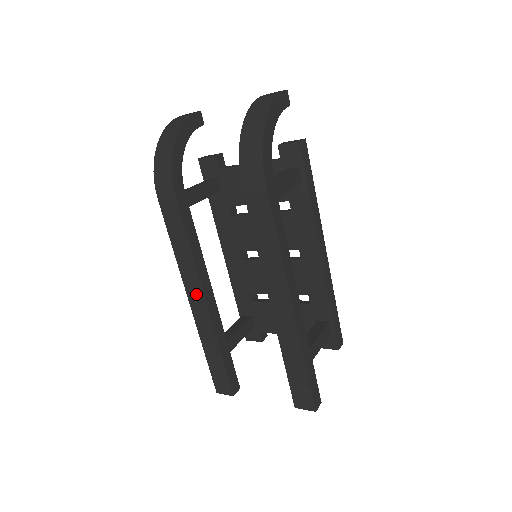
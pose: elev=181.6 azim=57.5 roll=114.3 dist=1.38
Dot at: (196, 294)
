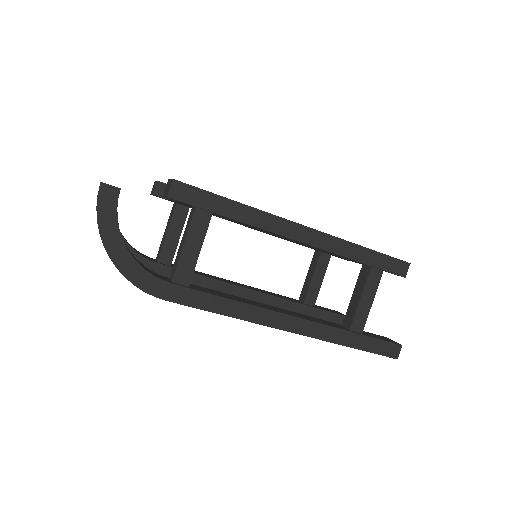
Dot at: occluded
